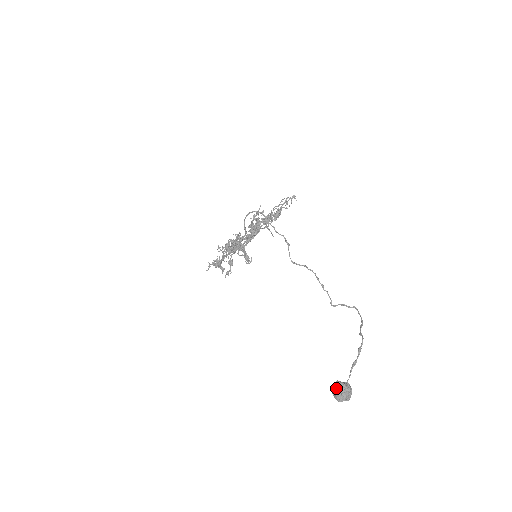
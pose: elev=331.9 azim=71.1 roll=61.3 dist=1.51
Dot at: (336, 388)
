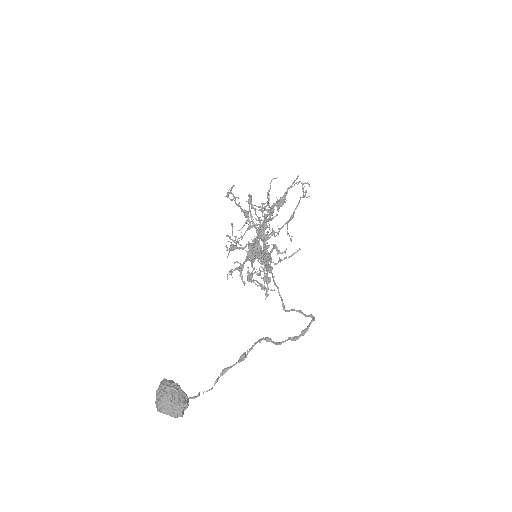
Dot at: occluded
